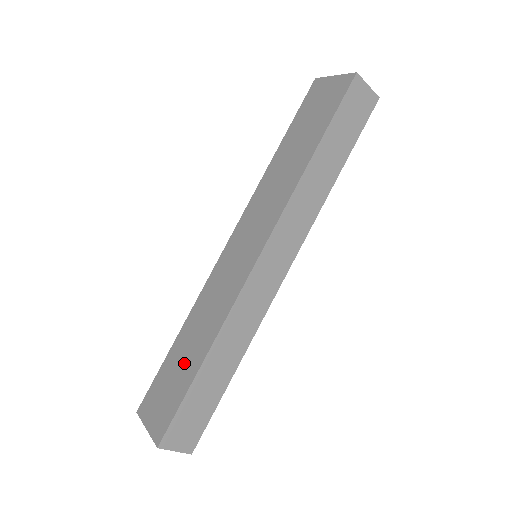
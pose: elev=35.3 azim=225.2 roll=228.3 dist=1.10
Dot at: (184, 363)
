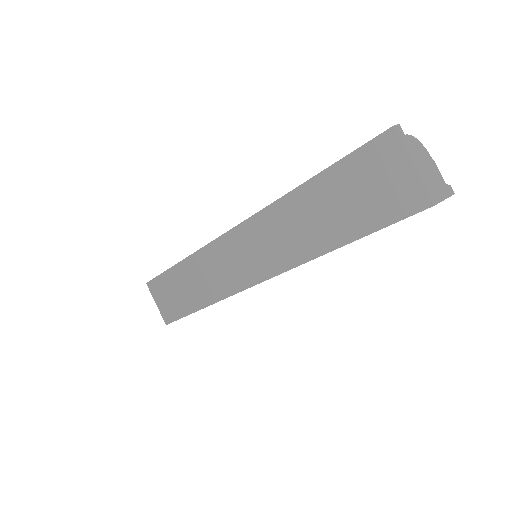
Dot at: (185, 293)
